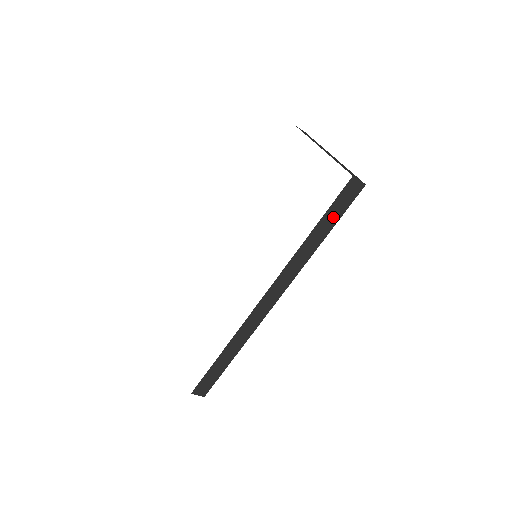
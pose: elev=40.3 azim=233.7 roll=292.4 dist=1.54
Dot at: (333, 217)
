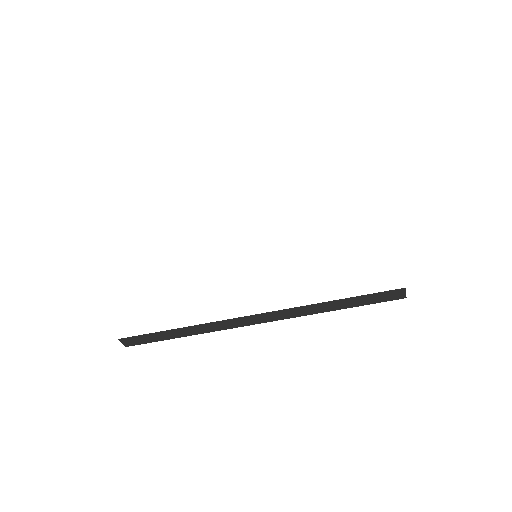
Dot at: (362, 301)
